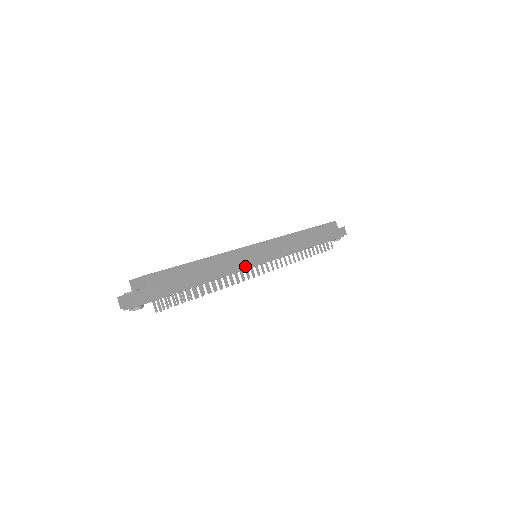
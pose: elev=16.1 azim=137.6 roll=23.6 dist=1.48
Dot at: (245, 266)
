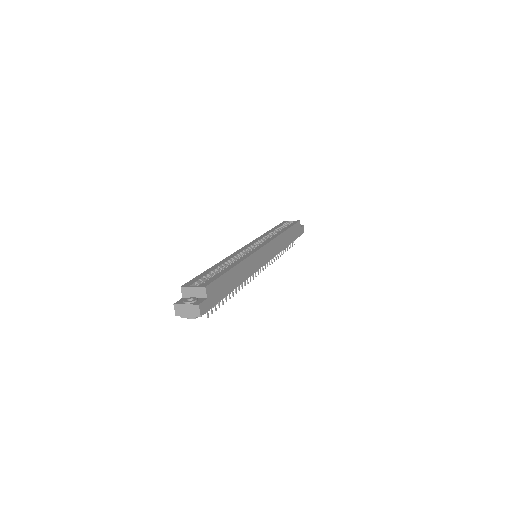
Dot at: (256, 269)
